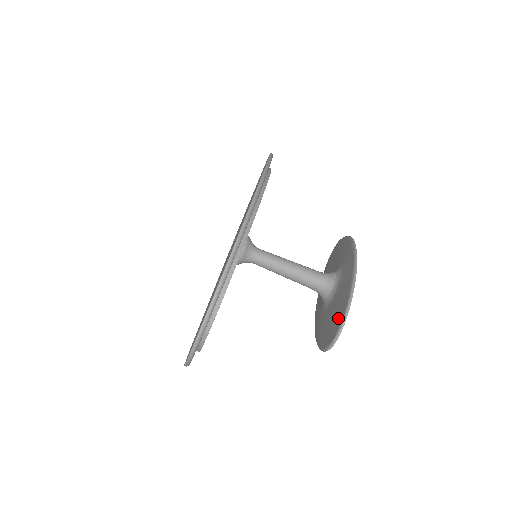
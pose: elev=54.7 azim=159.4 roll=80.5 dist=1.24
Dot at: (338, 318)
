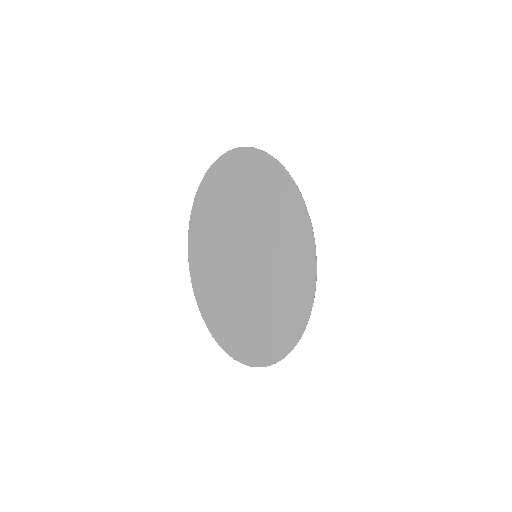
Dot at: occluded
